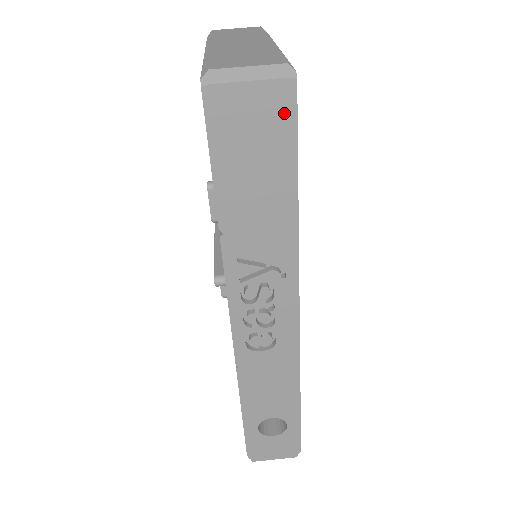
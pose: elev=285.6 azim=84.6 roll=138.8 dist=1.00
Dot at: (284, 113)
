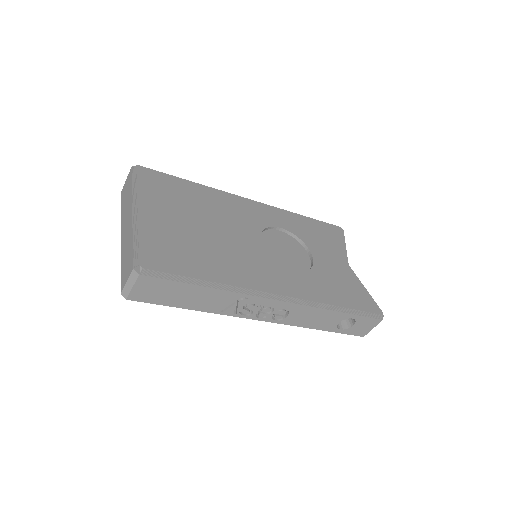
Dot at: (155, 280)
